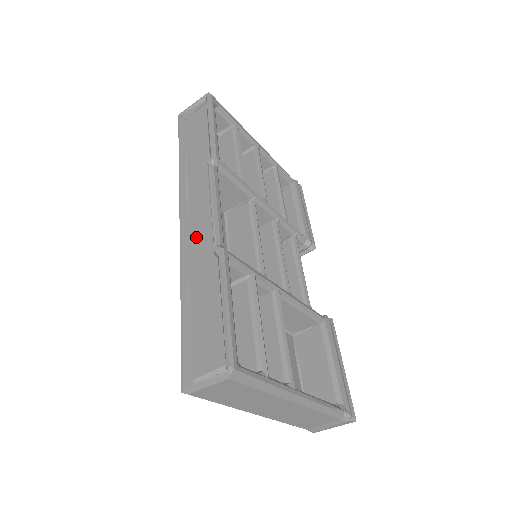
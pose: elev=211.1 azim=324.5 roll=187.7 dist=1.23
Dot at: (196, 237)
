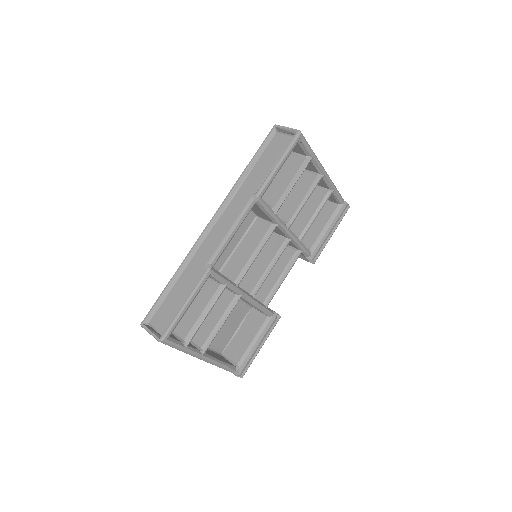
Dot at: (209, 241)
